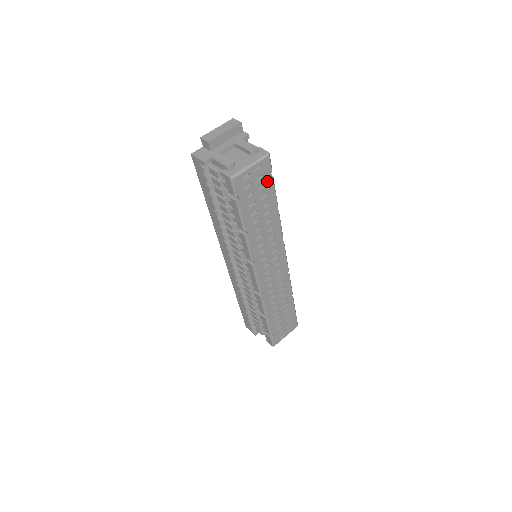
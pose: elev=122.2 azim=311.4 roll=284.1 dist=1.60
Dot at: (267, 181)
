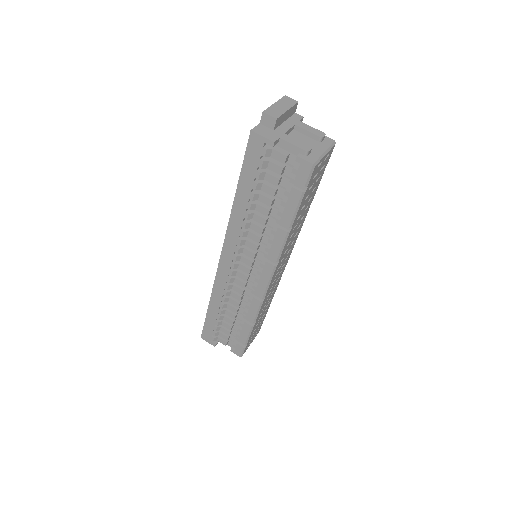
Dot at: (322, 172)
